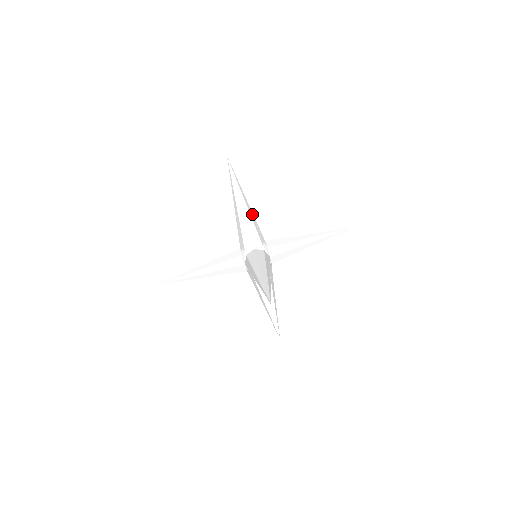
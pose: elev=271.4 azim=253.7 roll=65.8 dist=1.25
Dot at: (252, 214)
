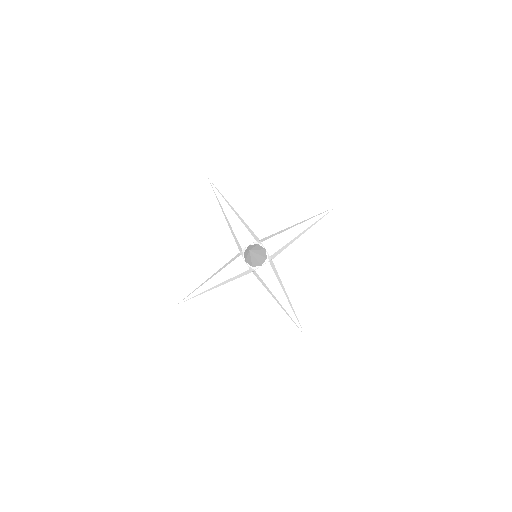
Dot at: (241, 219)
